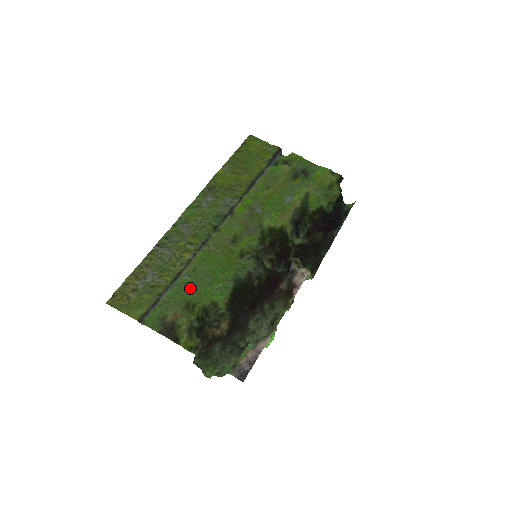
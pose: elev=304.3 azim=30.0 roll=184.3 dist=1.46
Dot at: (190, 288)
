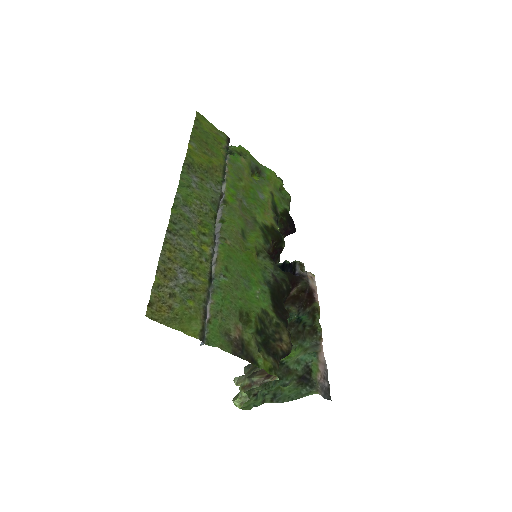
Dot at: (234, 292)
